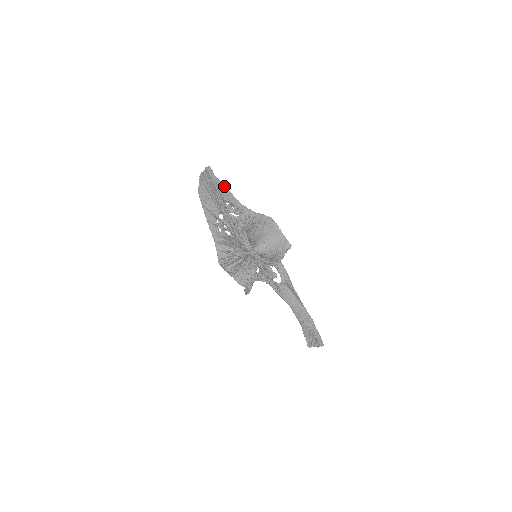
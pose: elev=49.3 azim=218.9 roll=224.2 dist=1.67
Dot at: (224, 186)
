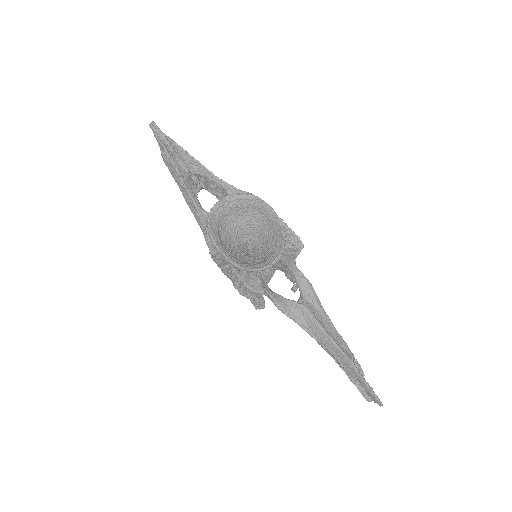
Dot at: (184, 151)
